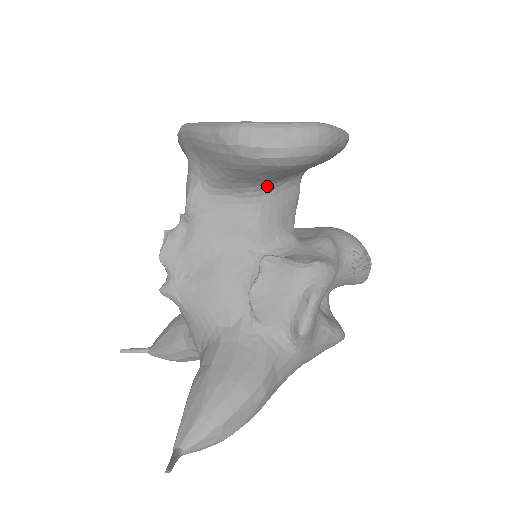
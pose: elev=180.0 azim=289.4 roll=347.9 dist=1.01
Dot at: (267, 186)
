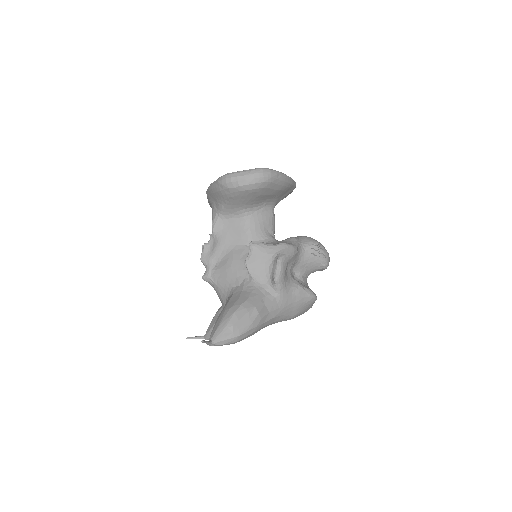
Dot at: (250, 209)
